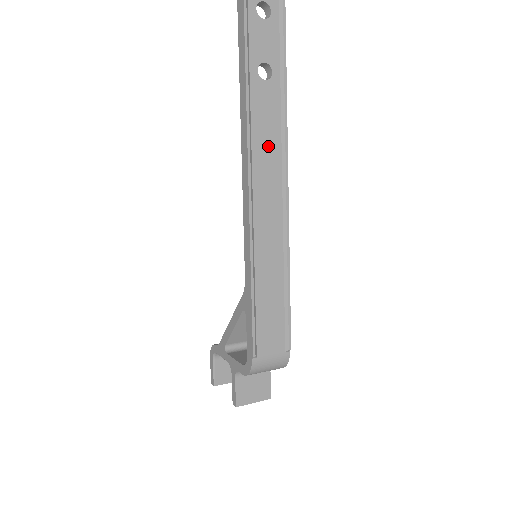
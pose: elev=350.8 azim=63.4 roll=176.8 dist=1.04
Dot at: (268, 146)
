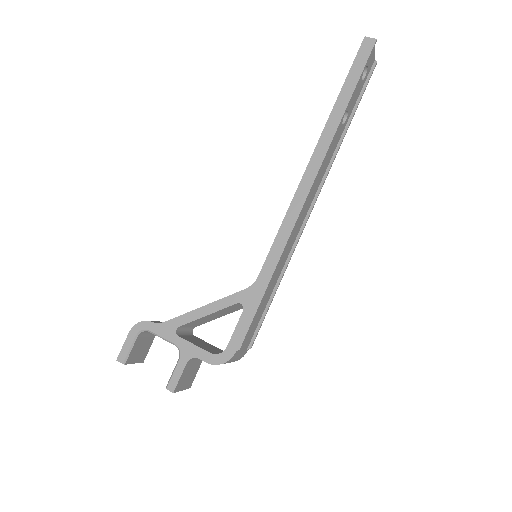
Dot at: (320, 175)
